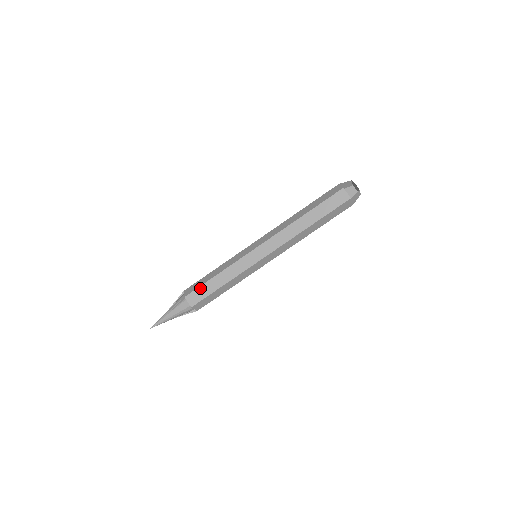
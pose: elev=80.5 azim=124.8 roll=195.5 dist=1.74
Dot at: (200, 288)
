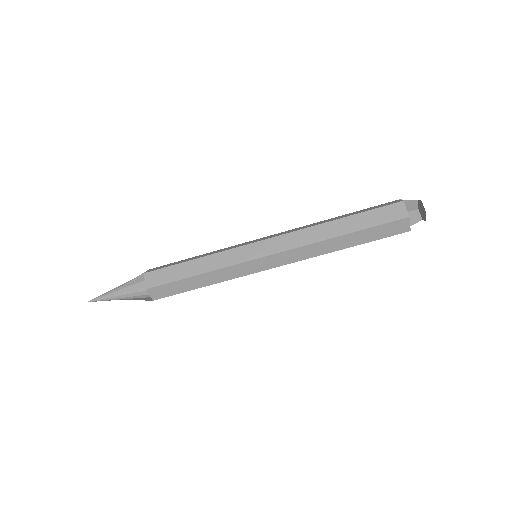
Dot at: (171, 284)
